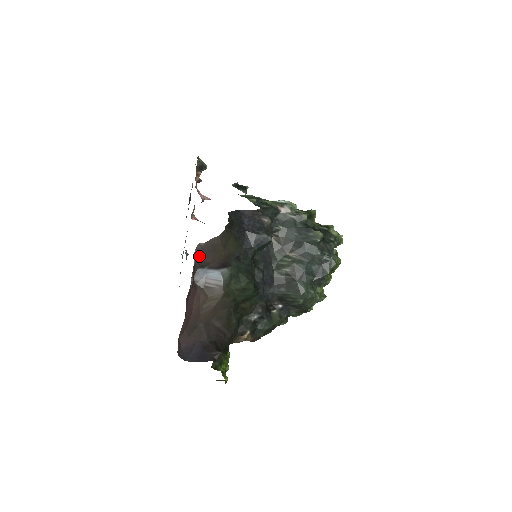
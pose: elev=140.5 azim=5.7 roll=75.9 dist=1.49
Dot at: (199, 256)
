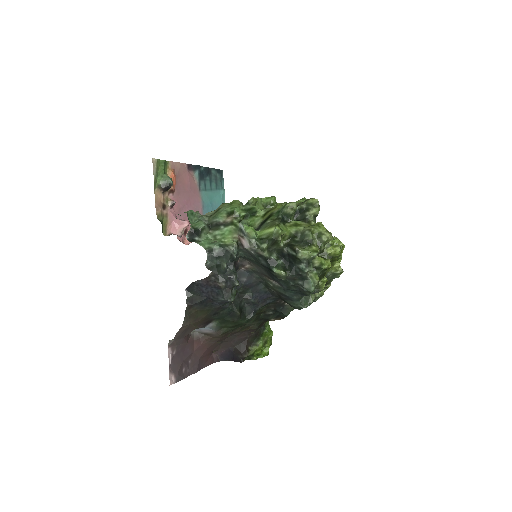
Dot at: (177, 342)
